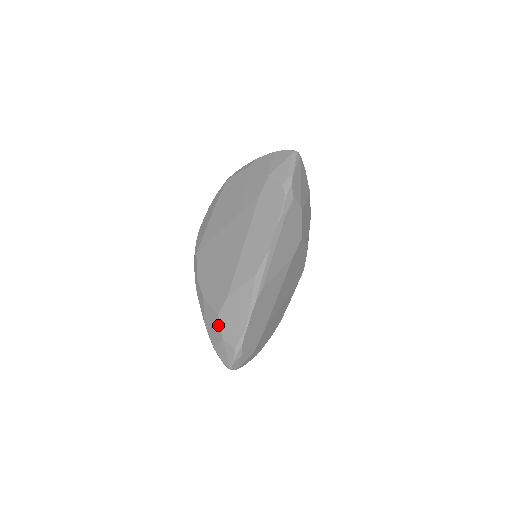
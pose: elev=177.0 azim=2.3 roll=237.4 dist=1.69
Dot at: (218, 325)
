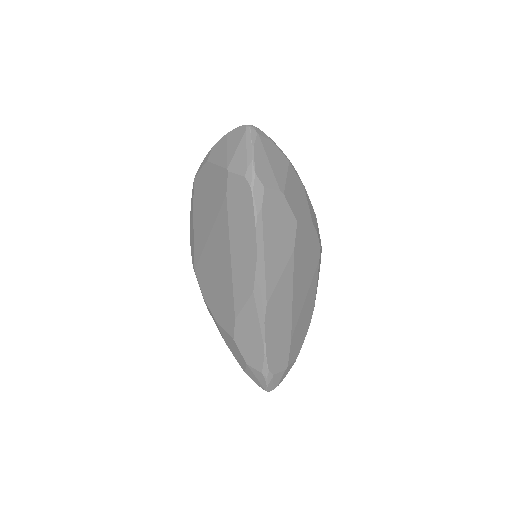
Dot at: (237, 350)
